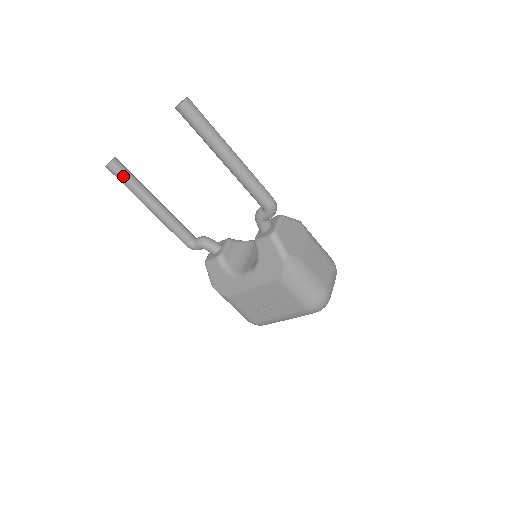
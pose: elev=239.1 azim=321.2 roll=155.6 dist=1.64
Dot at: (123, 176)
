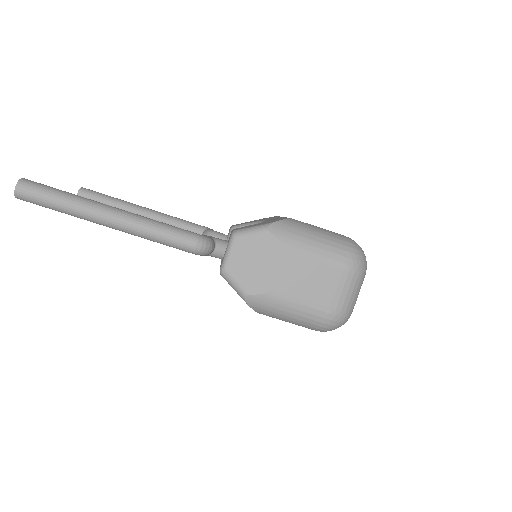
Dot at: occluded
